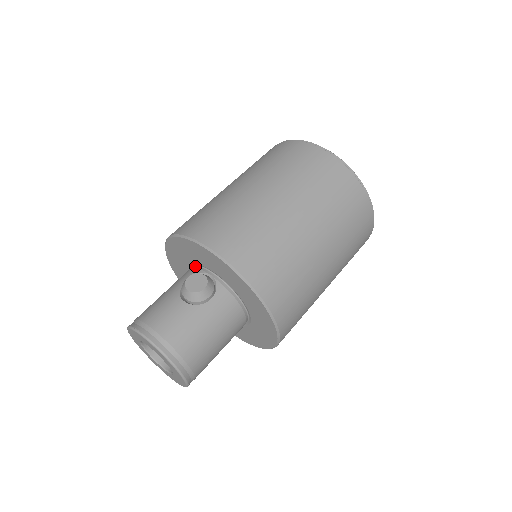
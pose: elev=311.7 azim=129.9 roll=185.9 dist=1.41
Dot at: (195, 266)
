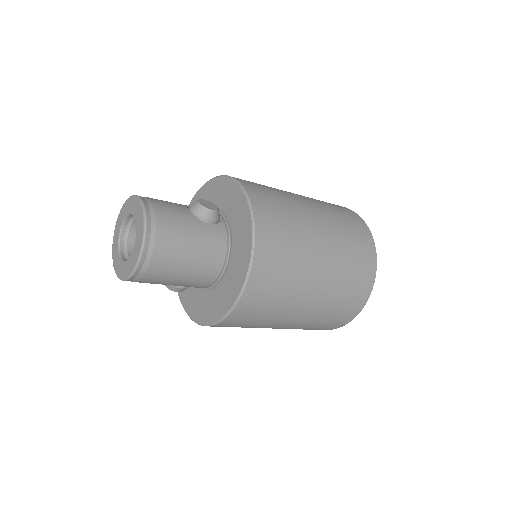
Dot at: occluded
